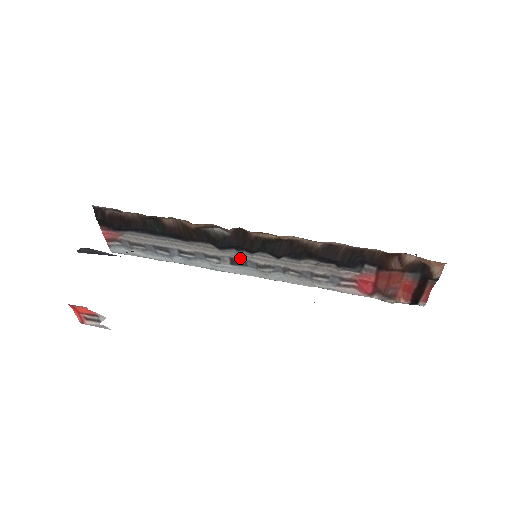
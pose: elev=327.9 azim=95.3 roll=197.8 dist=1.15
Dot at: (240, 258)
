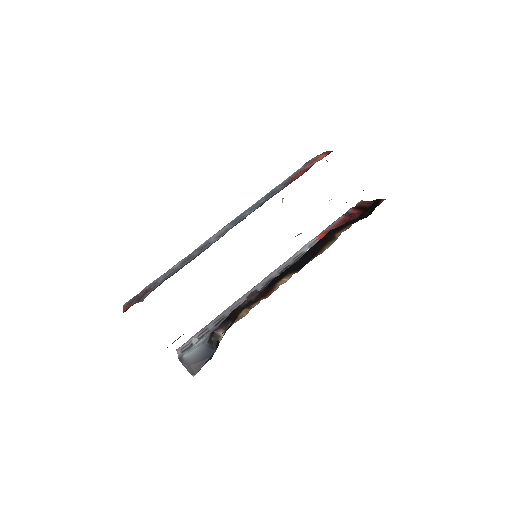
Dot at: occluded
